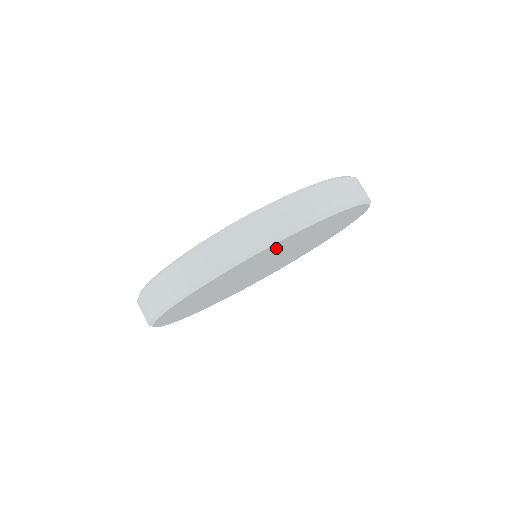
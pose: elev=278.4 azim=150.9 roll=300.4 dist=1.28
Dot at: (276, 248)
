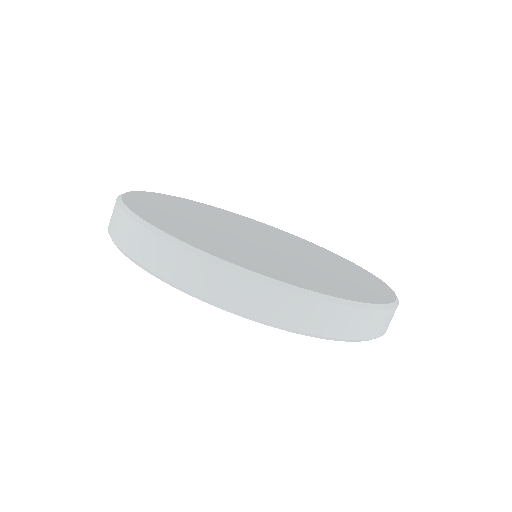
Dot at: occluded
